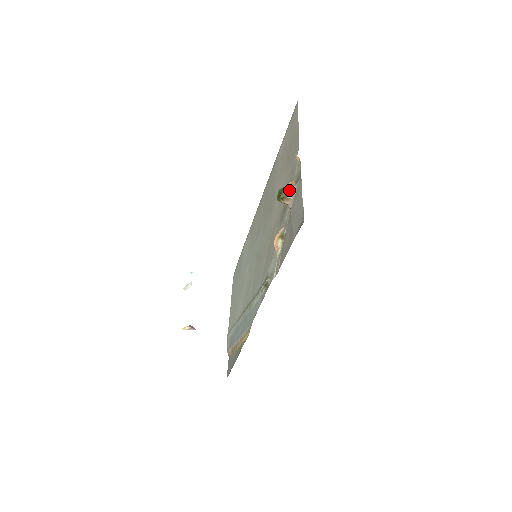
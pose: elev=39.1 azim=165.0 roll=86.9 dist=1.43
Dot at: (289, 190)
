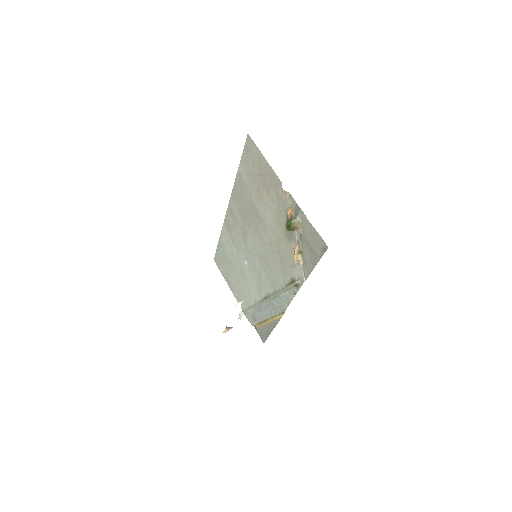
Dot at: (295, 221)
